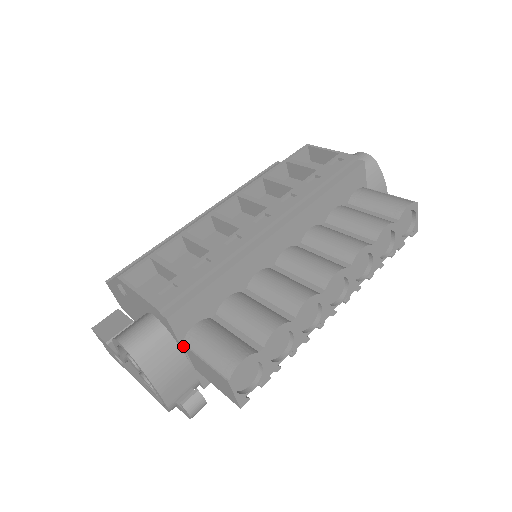
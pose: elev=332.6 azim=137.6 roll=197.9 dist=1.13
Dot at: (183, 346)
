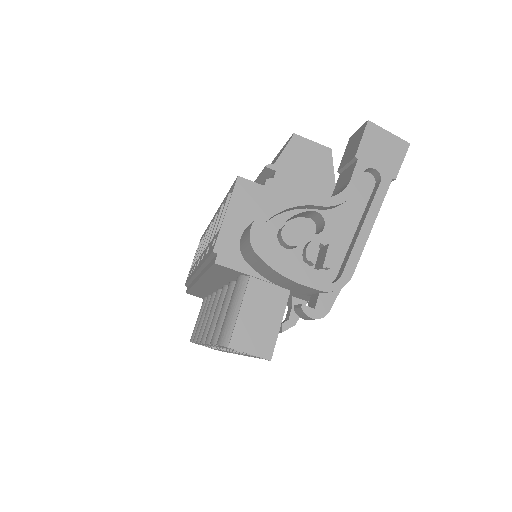
Dot at: occluded
